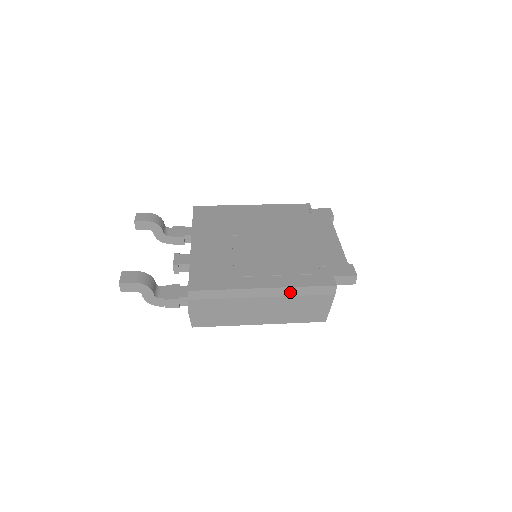
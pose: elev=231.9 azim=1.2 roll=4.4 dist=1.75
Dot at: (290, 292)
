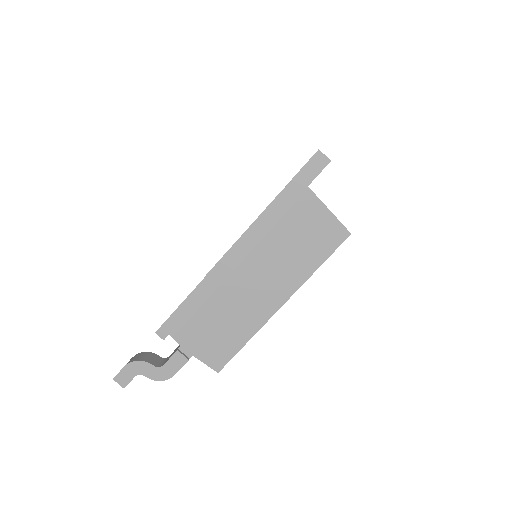
Dot at: (258, 233)
